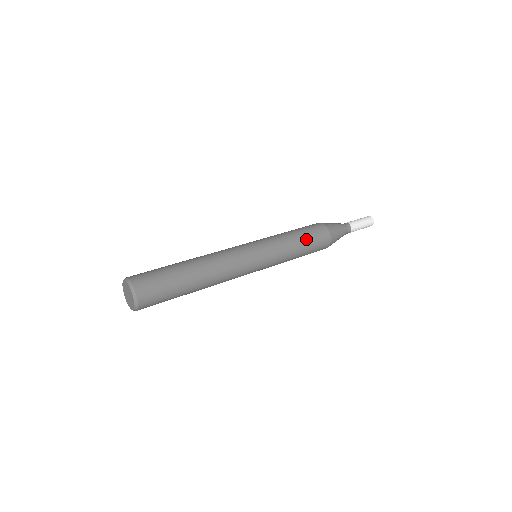
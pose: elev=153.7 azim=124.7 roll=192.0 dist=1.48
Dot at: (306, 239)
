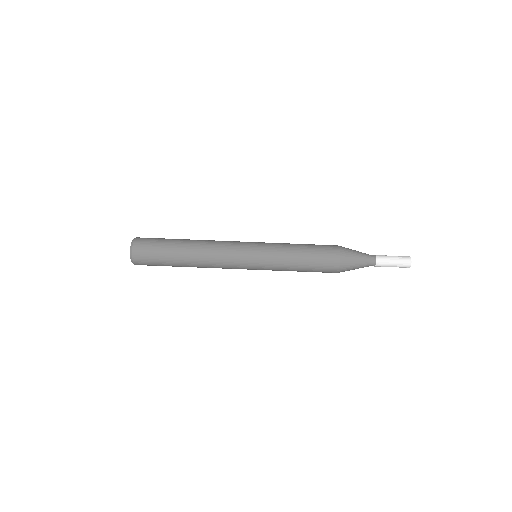
Dot at: (308, 260)
